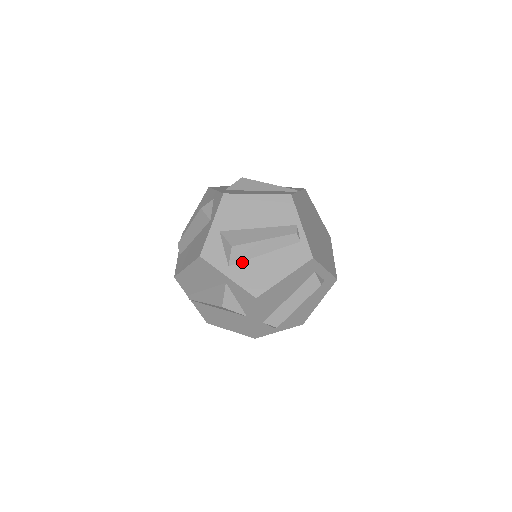
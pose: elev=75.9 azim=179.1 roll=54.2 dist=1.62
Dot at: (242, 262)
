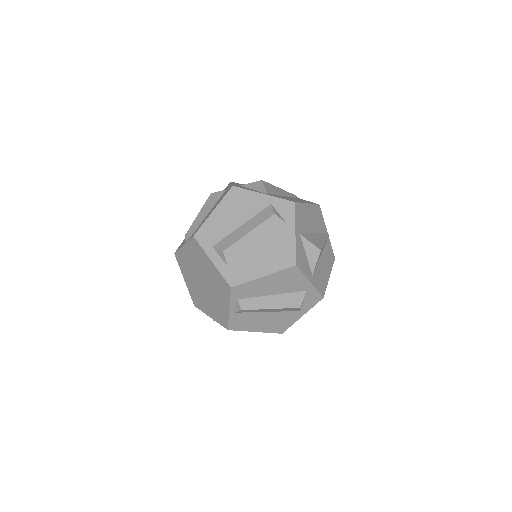
Dot at: occluded
